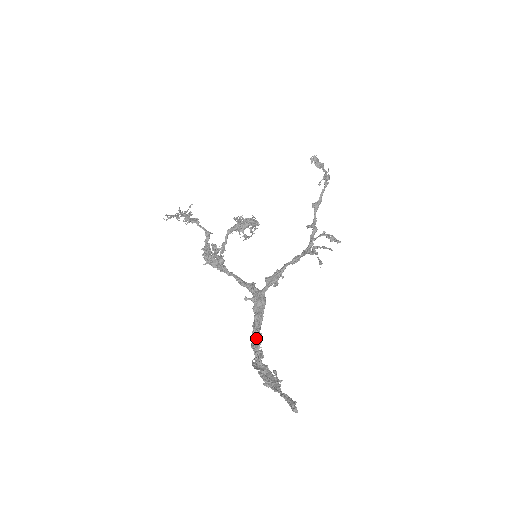
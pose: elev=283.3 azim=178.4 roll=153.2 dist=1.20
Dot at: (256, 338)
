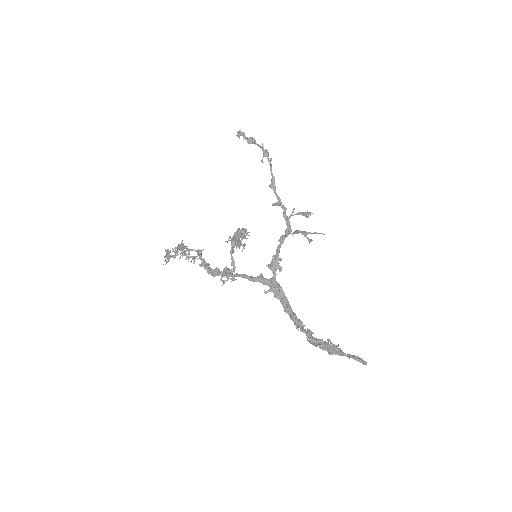
Dot at: (298, 322)
